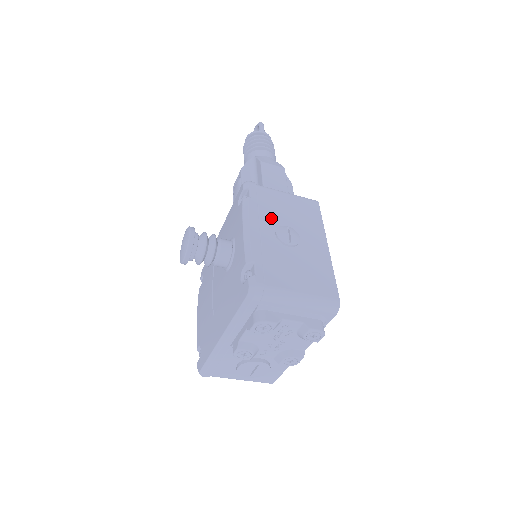
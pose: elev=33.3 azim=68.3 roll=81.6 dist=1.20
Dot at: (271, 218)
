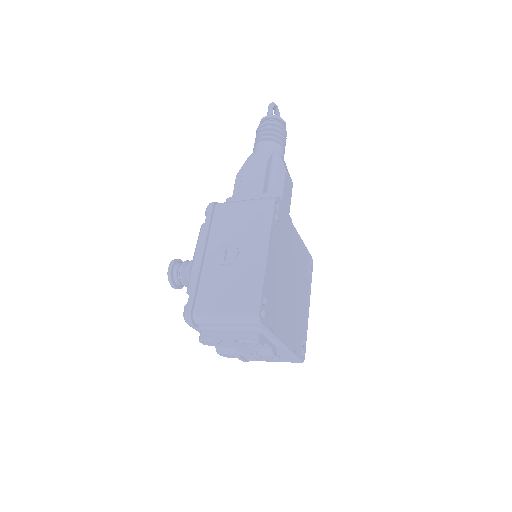
Dot at: (218, 239)
